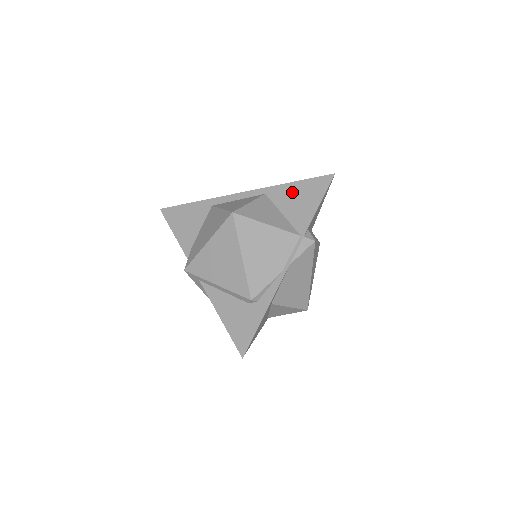
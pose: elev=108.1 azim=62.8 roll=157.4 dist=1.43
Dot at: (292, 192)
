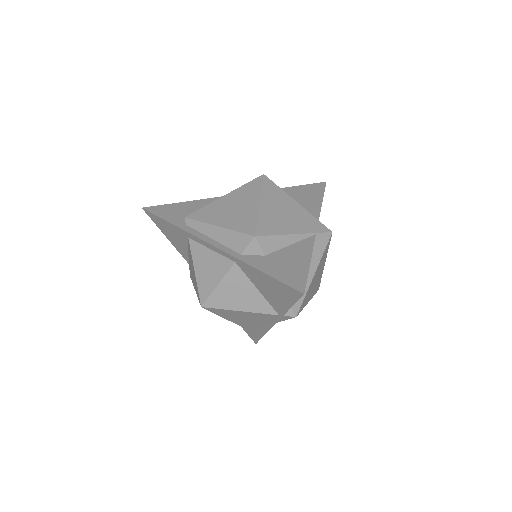
Dot at: (262, 279)
